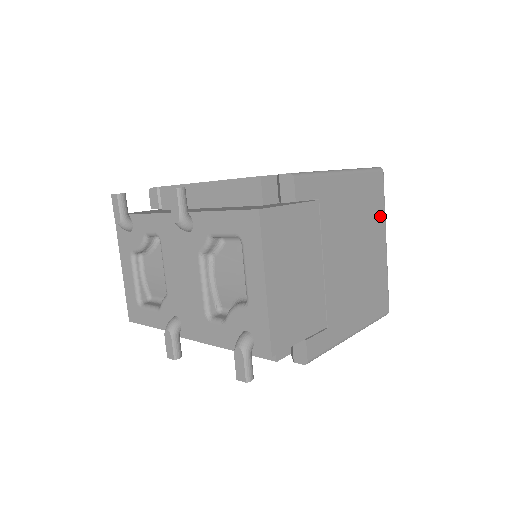
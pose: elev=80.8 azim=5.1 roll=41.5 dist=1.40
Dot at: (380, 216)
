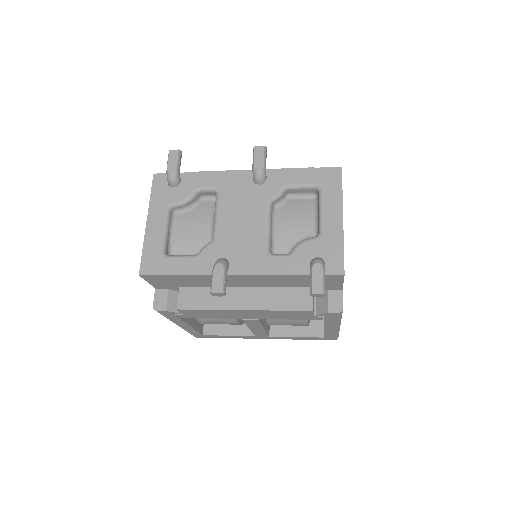
Dot at: occluded
